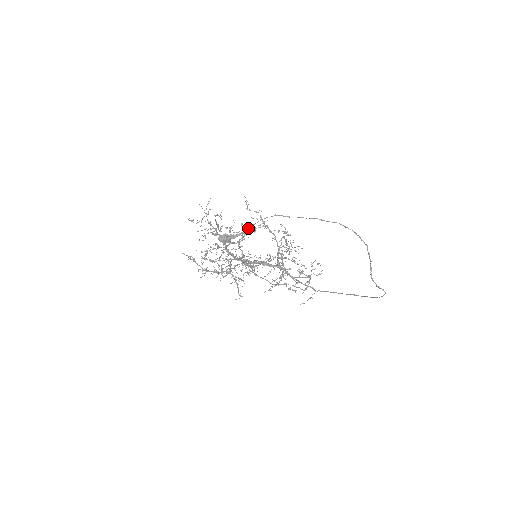
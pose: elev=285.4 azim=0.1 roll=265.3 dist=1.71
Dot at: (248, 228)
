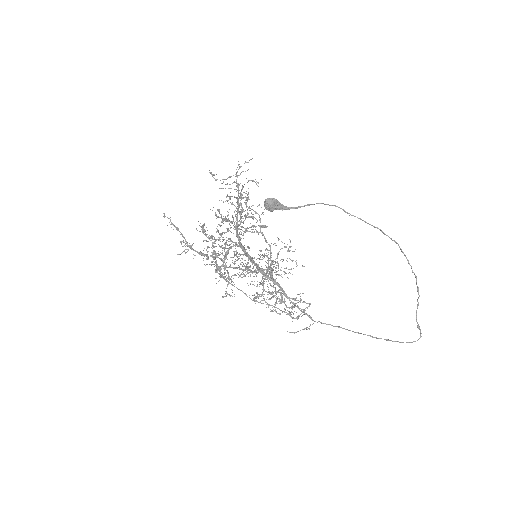
Dot at: (302, 206)
